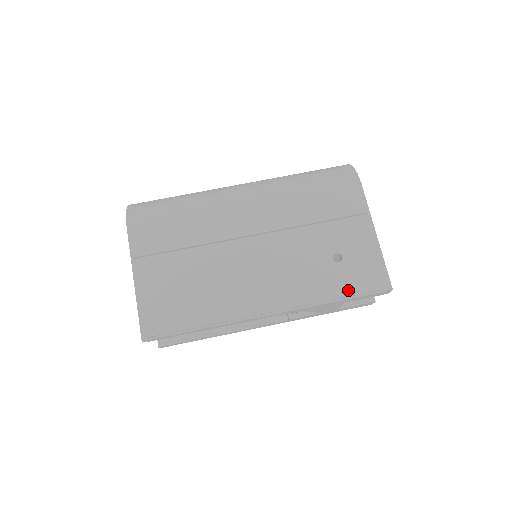
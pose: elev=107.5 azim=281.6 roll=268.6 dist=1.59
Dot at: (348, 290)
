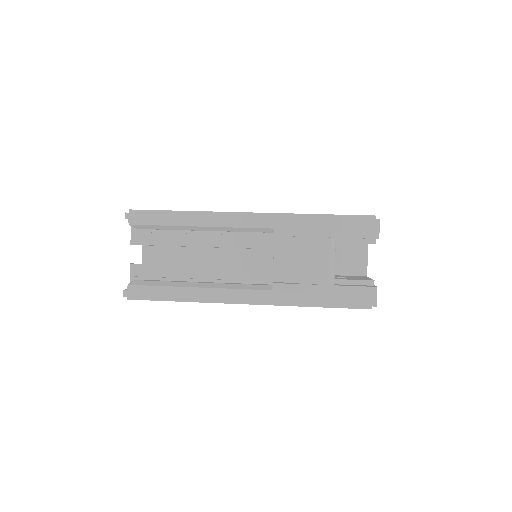
Dot at: occluded
